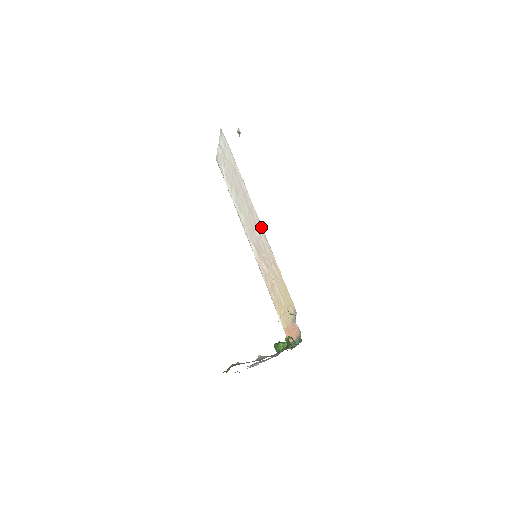
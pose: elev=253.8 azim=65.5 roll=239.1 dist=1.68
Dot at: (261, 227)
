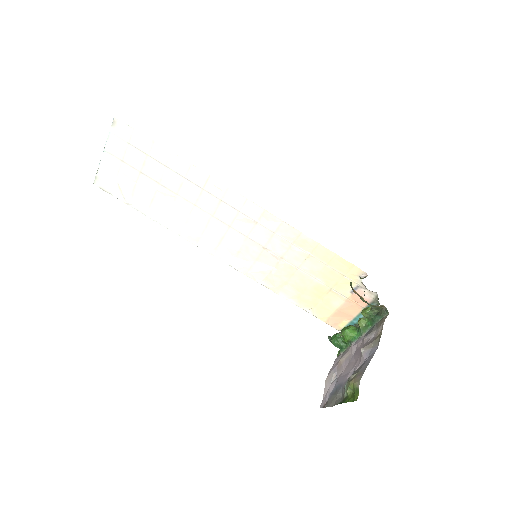
Dot at: (259, 210)
